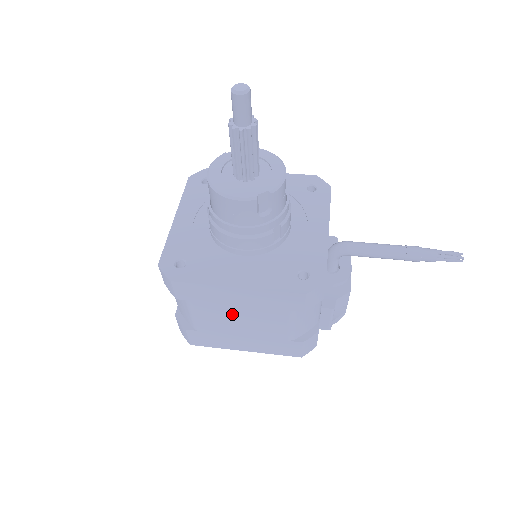
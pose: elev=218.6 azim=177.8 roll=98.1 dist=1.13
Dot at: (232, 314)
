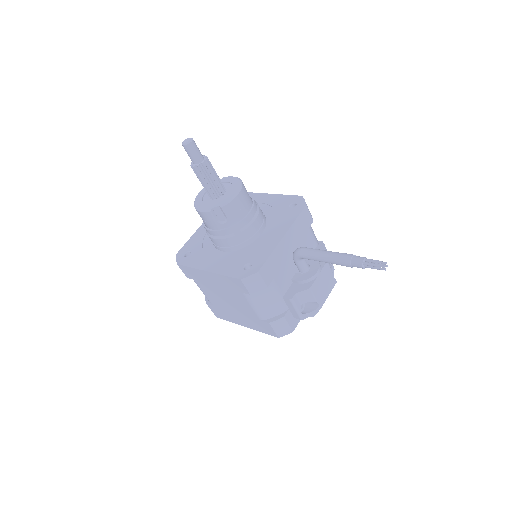
Dot at: (218, 293)
